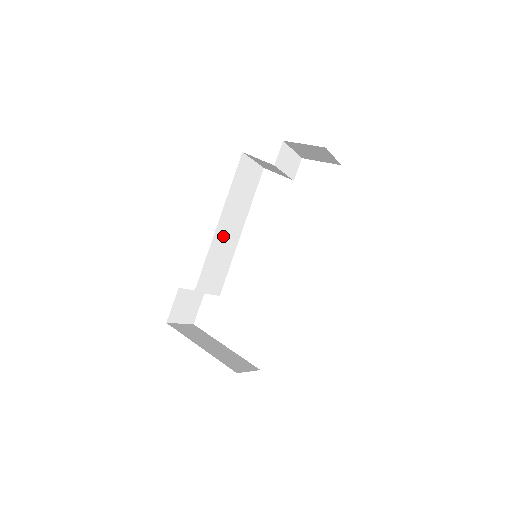
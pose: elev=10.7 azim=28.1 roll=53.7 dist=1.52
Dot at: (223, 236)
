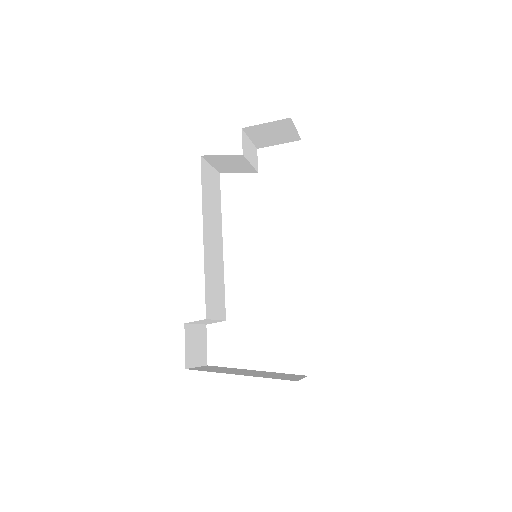
Dot at: (210, 250)
